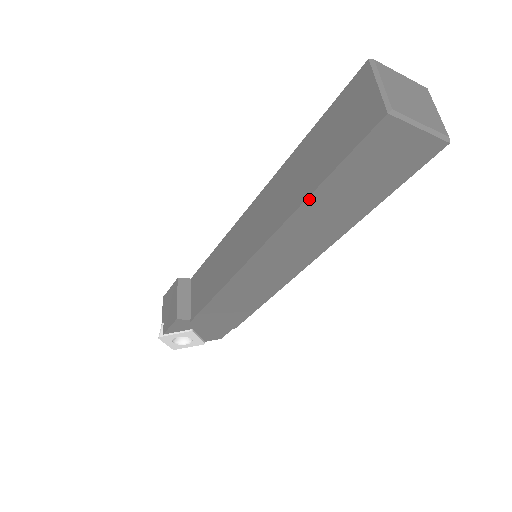
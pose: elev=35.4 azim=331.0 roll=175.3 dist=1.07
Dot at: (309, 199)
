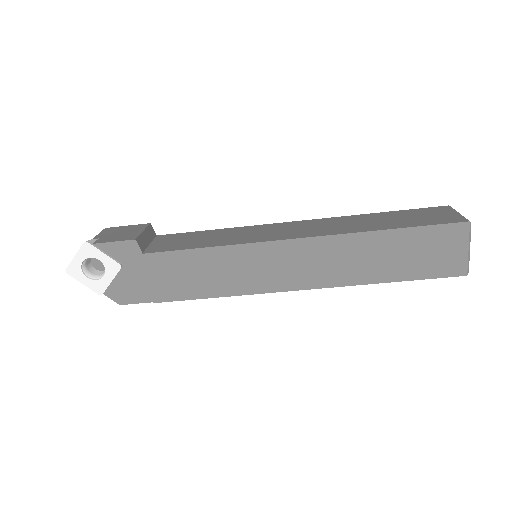
Dot at: (375, 232)
